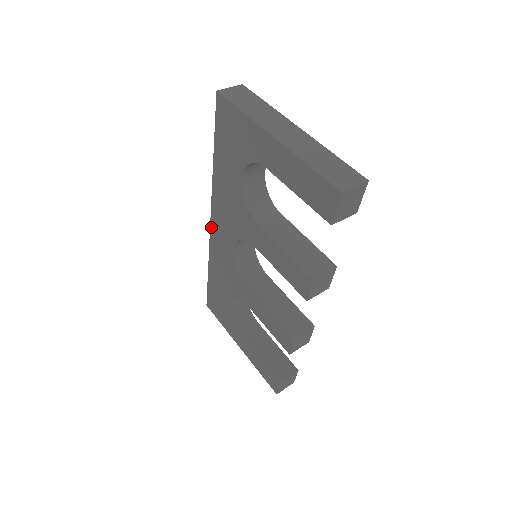
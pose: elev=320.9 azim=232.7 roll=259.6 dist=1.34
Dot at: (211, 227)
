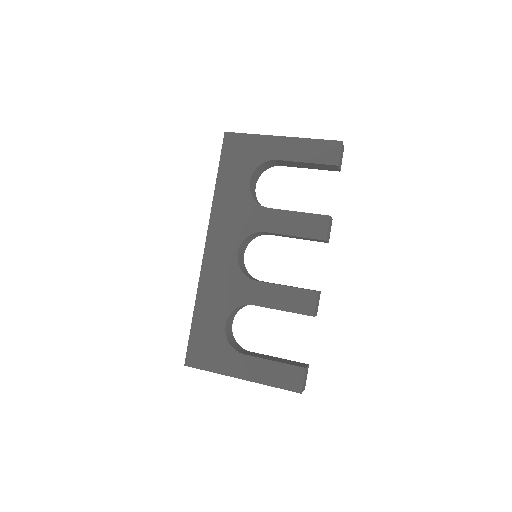
Dot at: (205, 251)
